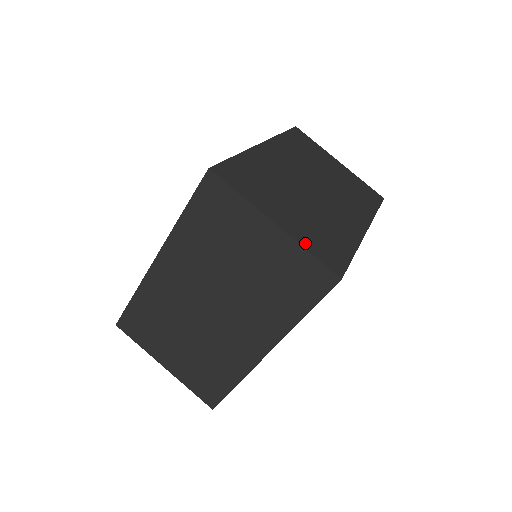
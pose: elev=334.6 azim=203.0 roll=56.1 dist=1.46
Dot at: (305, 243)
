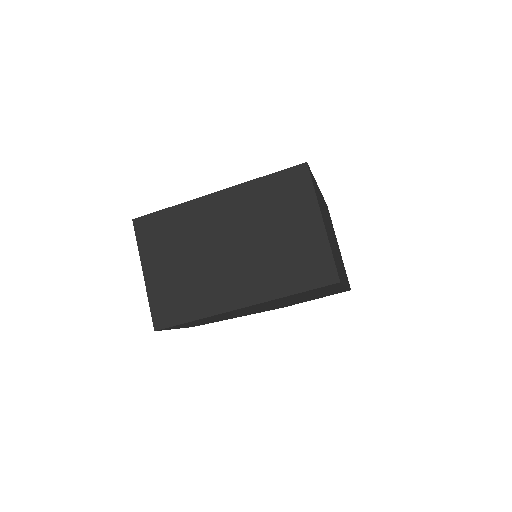
Dot at: occluded
